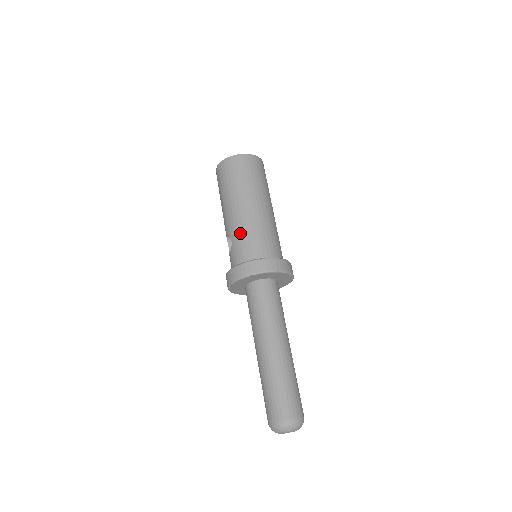
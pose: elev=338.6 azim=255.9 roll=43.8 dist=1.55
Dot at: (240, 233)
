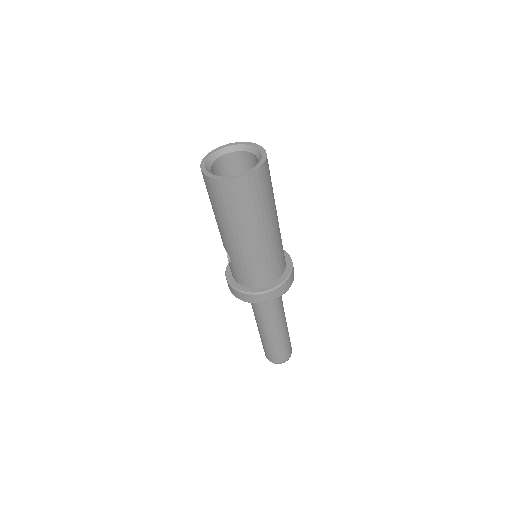
Dot at: (241, 263)
